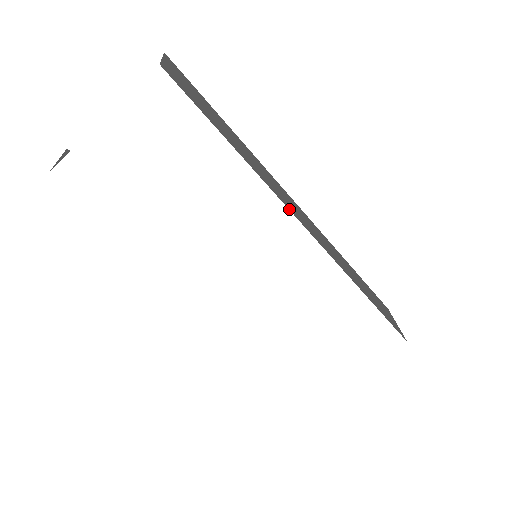
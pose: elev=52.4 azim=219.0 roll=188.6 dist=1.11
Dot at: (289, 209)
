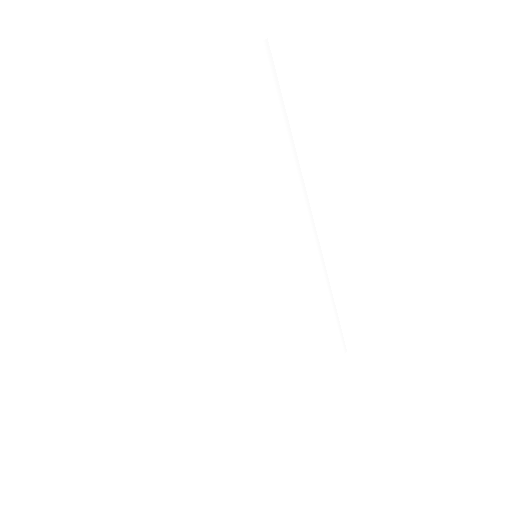
Dot at: (308, 204)
